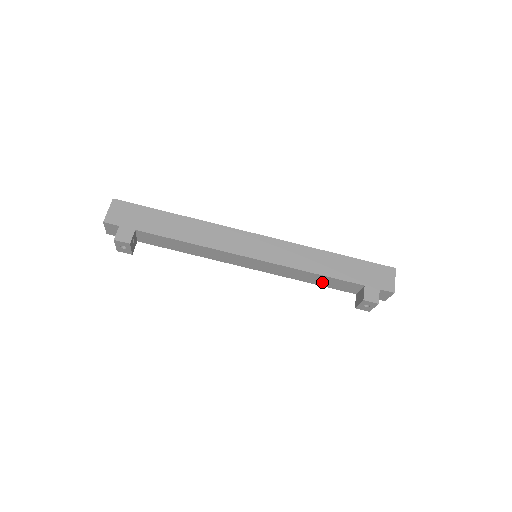
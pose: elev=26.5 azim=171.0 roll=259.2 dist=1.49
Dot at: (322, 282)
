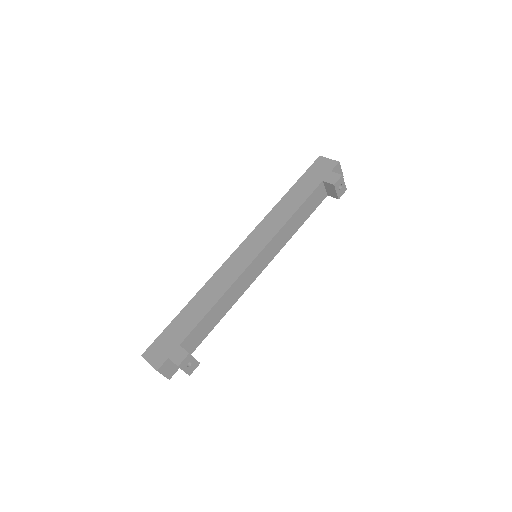
Dot at: (304, 215)
